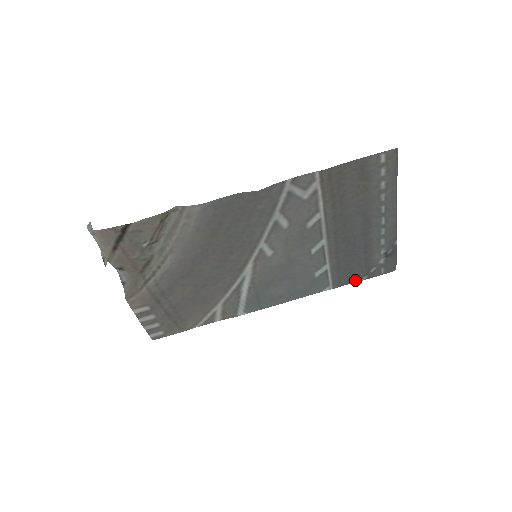
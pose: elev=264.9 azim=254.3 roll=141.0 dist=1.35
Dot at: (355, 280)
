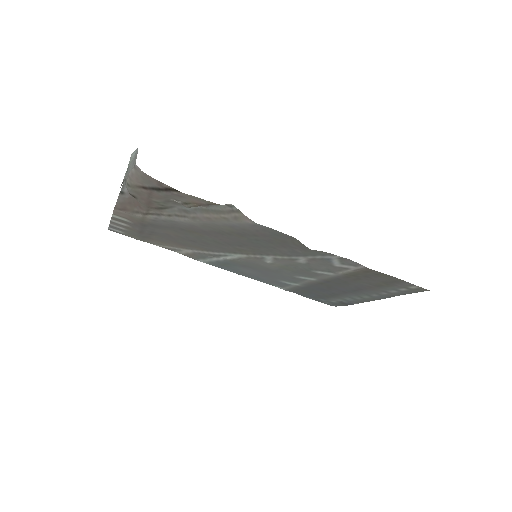
Dot at: (305, 296)
